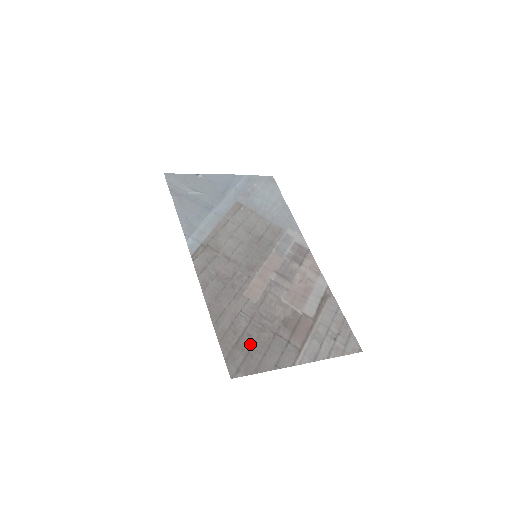
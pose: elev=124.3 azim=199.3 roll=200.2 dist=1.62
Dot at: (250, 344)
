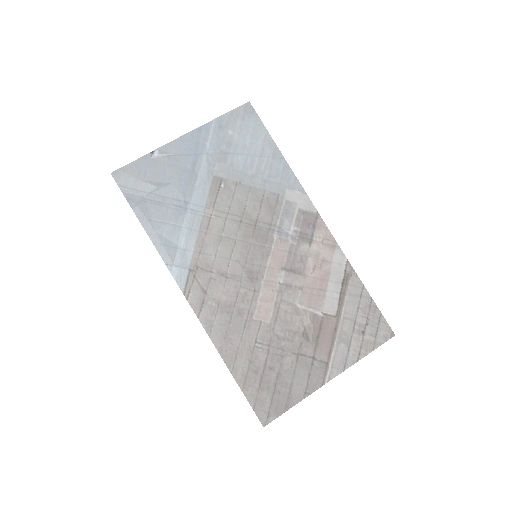
Dot at: (274, 379)
